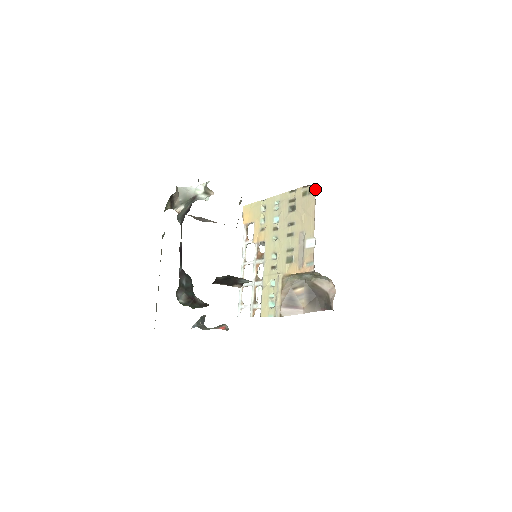
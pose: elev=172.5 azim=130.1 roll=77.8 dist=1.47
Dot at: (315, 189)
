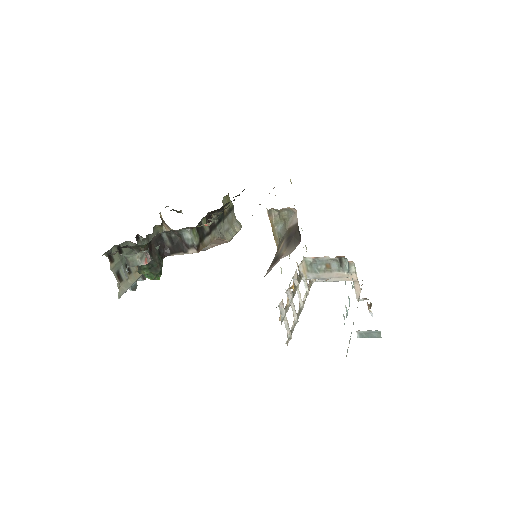
Dot at: occluded
